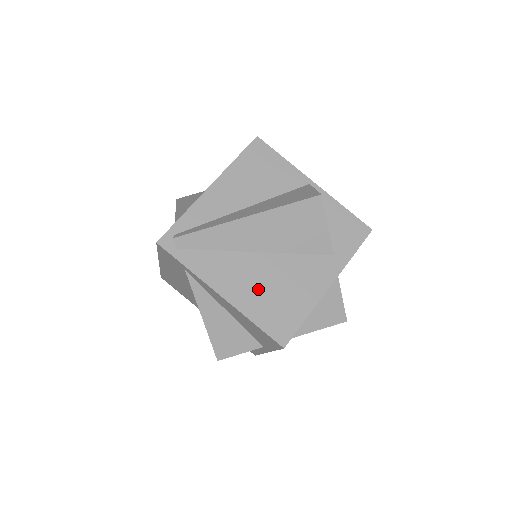
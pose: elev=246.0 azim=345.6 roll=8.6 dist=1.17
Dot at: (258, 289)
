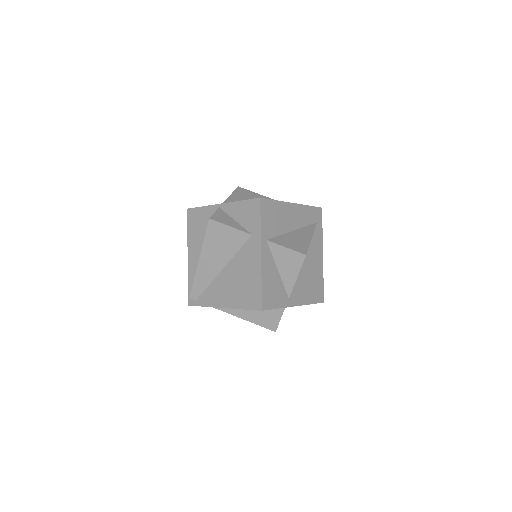
Dot at: (234, 289)
